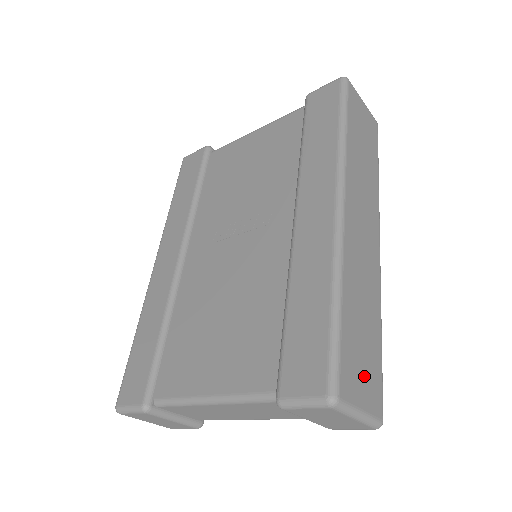
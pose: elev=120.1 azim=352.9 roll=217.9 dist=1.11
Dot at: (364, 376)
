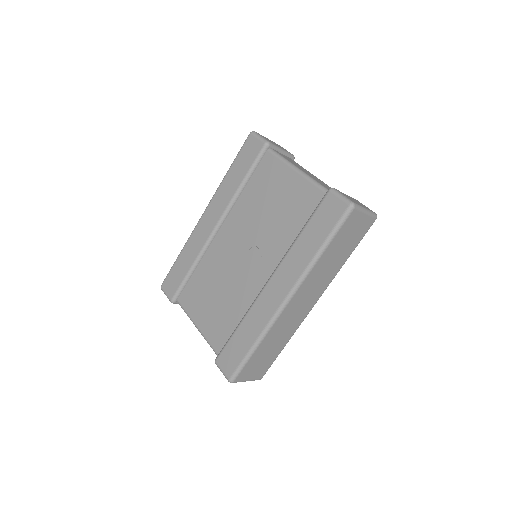
Dot at: (257, 369)
